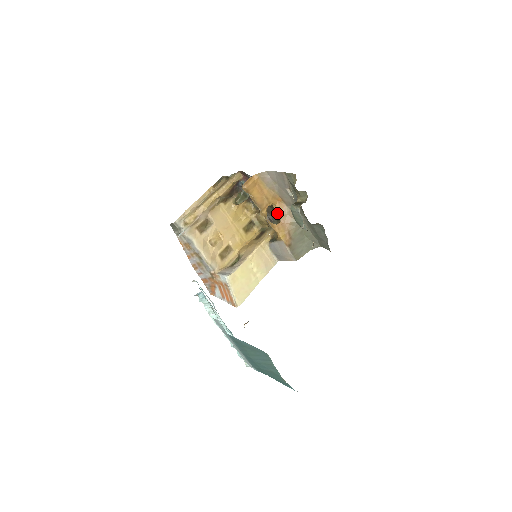
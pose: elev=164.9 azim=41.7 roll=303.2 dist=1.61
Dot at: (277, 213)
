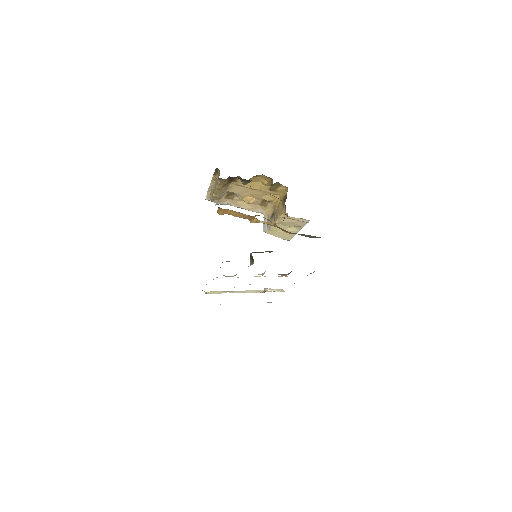
Dot at: occluded
